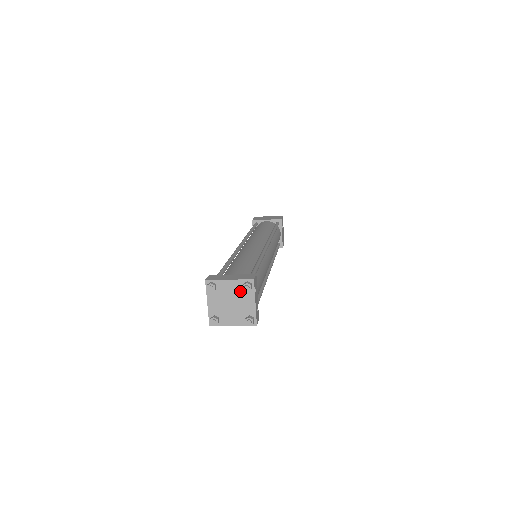
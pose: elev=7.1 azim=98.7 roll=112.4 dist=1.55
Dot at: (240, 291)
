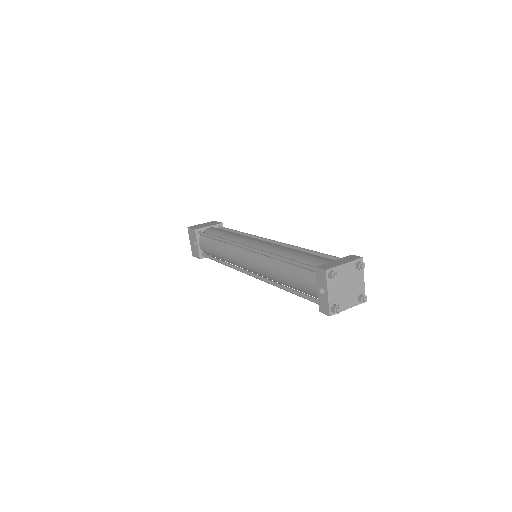
Dot at: (353, 272)
